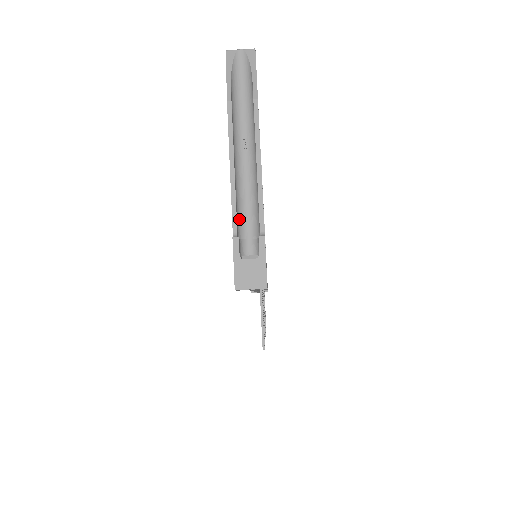
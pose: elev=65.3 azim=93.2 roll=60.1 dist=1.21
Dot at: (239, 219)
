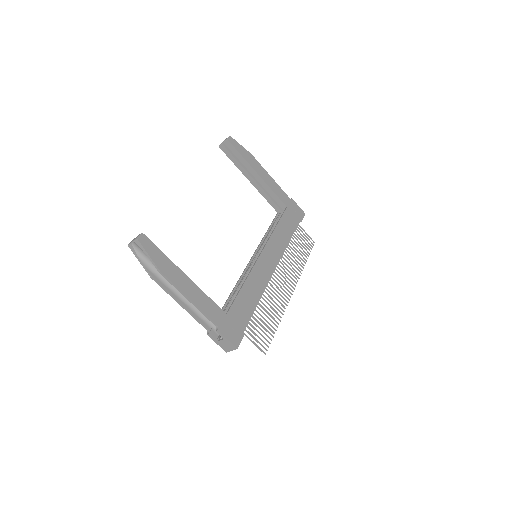
Dot at: (205, 319)
